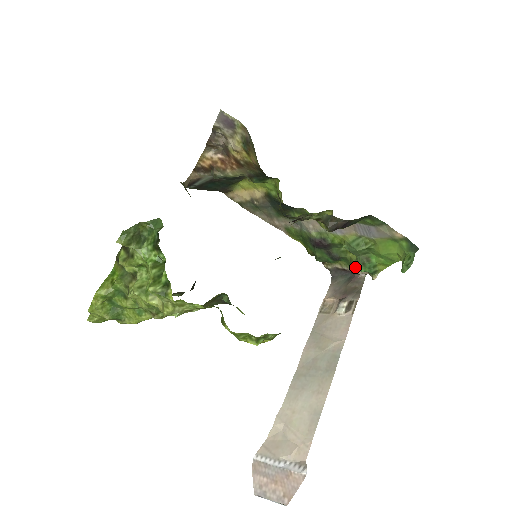
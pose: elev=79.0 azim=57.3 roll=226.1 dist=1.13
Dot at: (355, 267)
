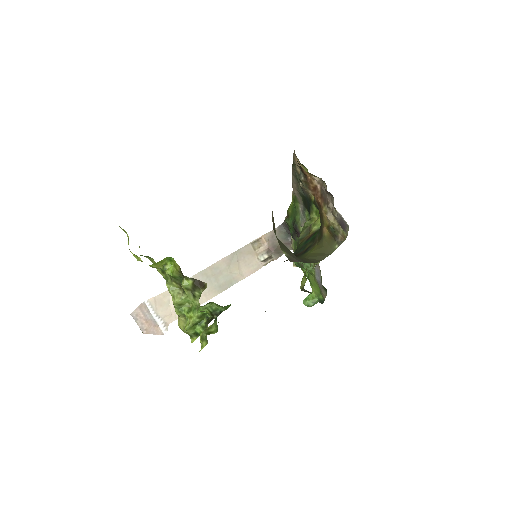
Dot at: occluded
